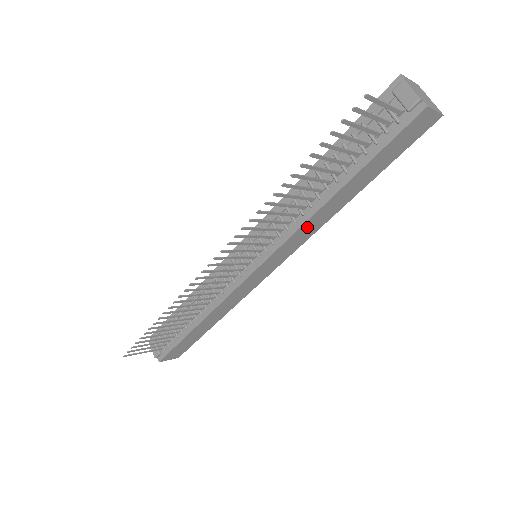
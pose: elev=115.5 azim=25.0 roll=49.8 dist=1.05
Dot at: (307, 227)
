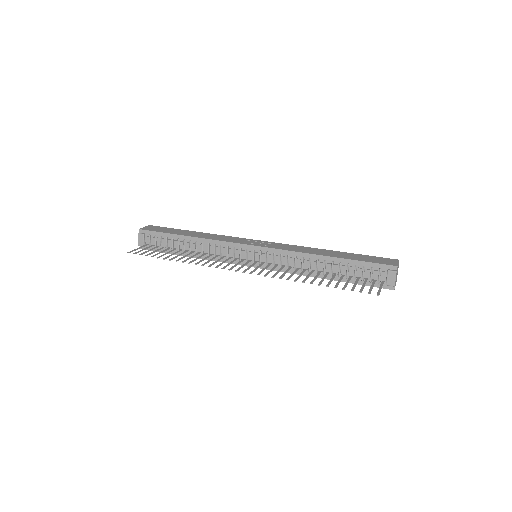
Dot at: occluded
